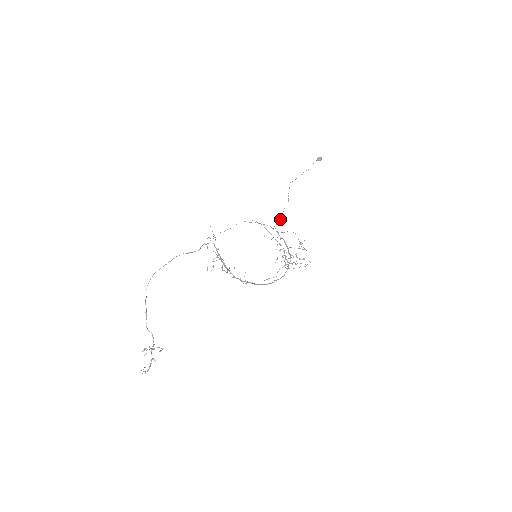
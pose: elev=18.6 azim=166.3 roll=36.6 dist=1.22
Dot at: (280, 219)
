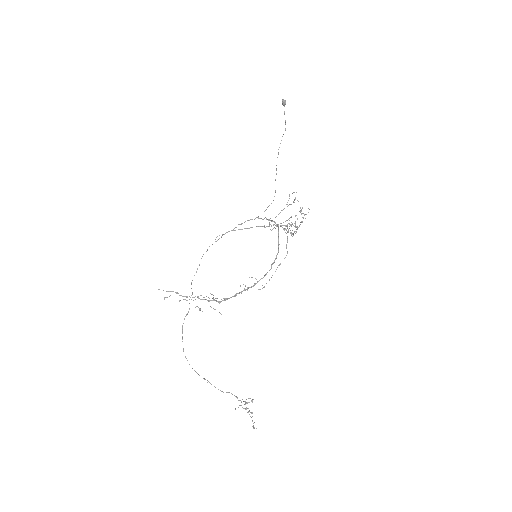
Dot at: (274, 196)
